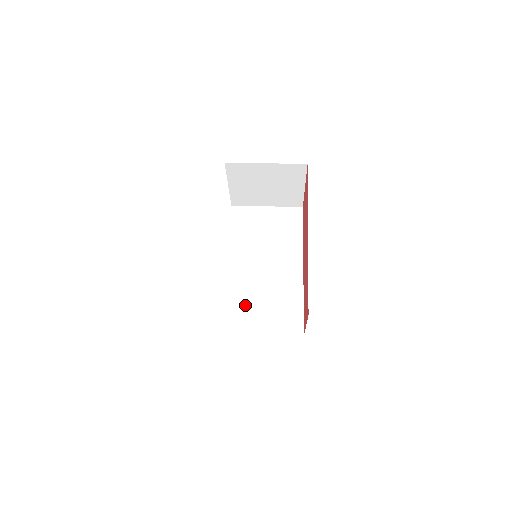
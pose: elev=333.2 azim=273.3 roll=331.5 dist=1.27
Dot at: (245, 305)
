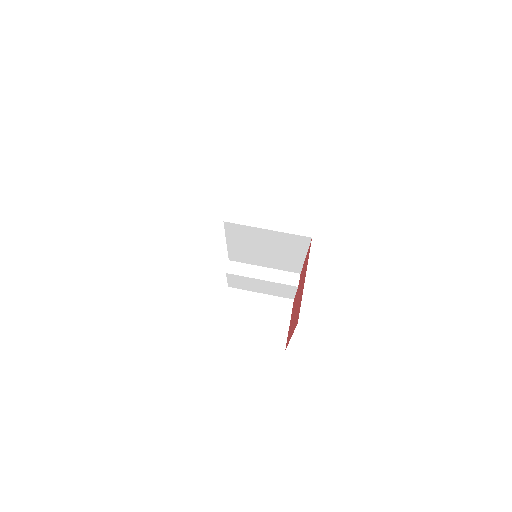
Dot at: (247, 283)
